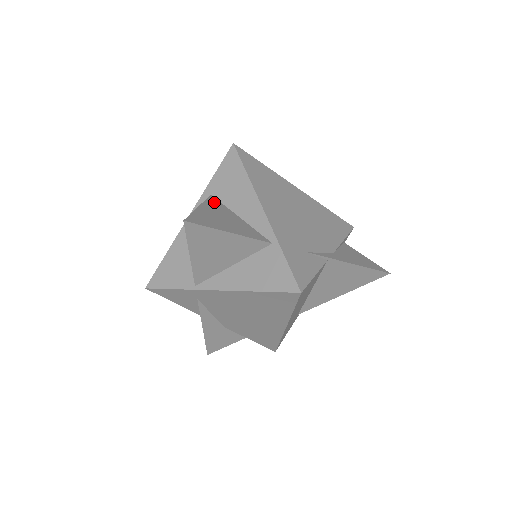
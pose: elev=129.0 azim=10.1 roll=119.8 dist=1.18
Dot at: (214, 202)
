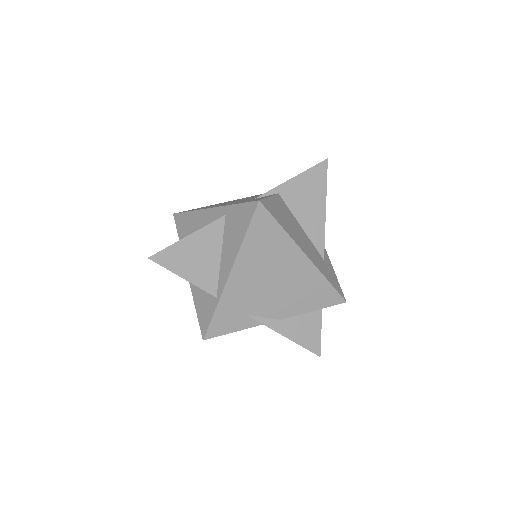
Dot at: (215, 229)
